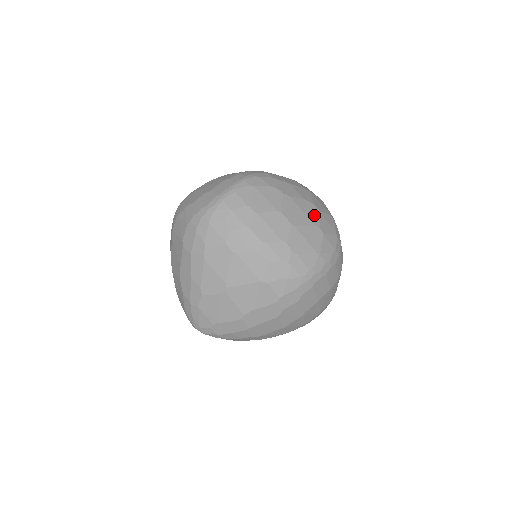
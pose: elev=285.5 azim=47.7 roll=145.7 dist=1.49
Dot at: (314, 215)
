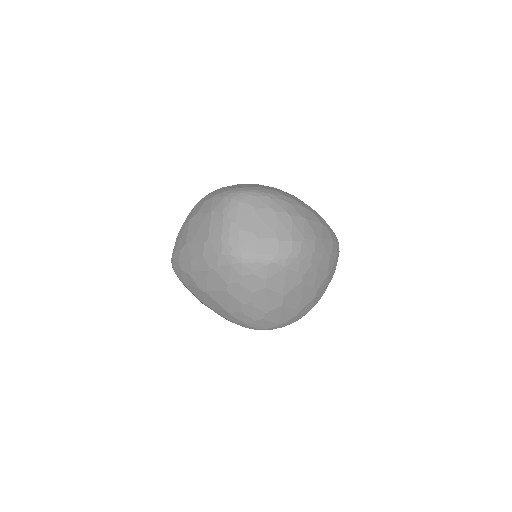
Dot at: (307, 301)
